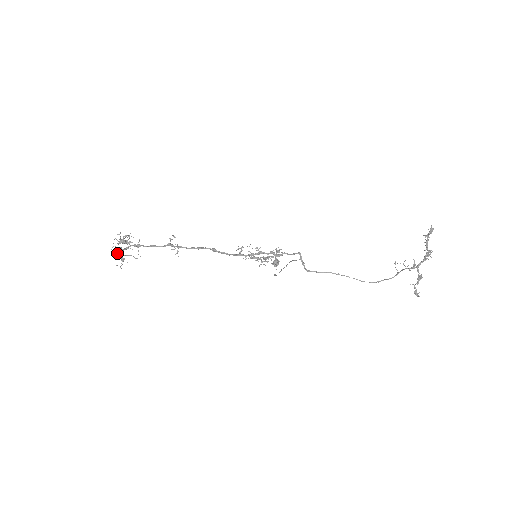
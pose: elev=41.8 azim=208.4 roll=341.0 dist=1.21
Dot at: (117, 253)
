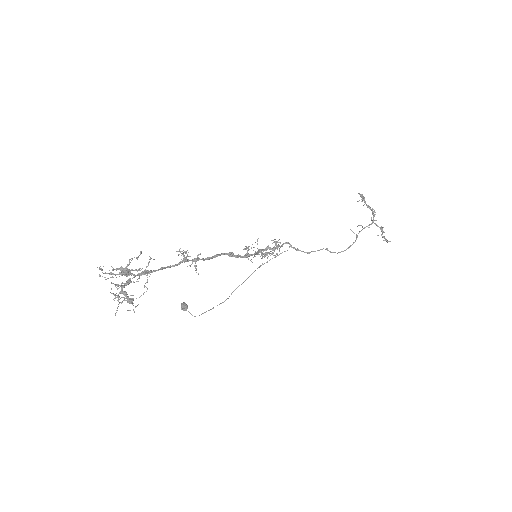
Dot at: (114, 295)
